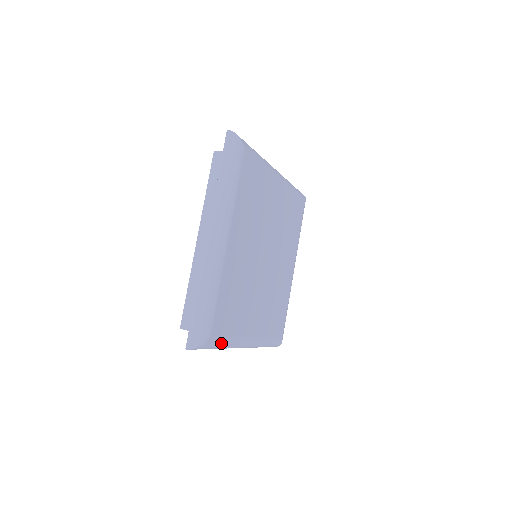
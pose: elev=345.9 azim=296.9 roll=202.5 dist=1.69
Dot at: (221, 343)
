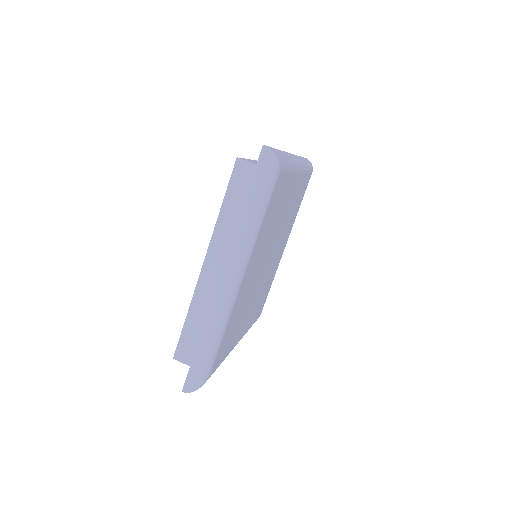
Dot at: occluded
